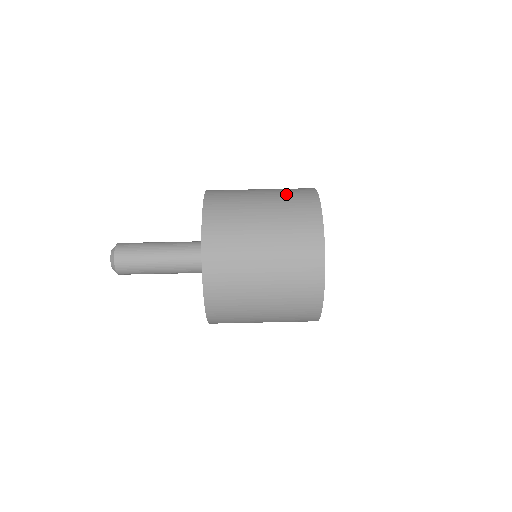
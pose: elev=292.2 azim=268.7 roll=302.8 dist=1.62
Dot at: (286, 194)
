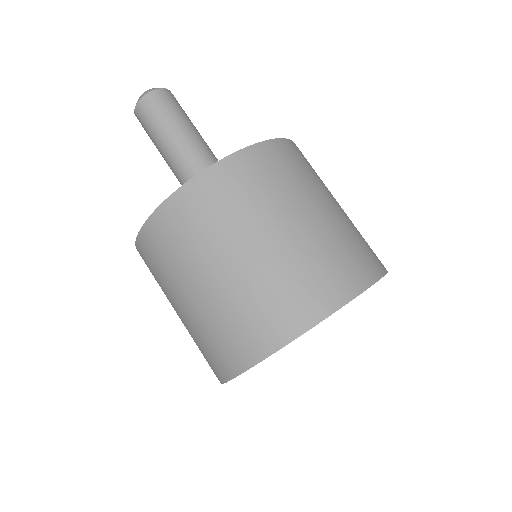
Dot at: occluded
